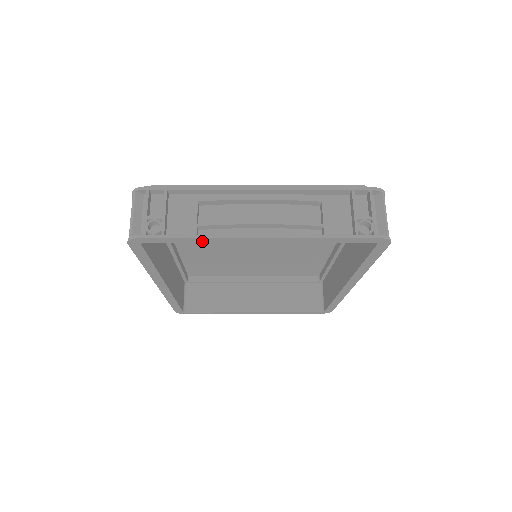
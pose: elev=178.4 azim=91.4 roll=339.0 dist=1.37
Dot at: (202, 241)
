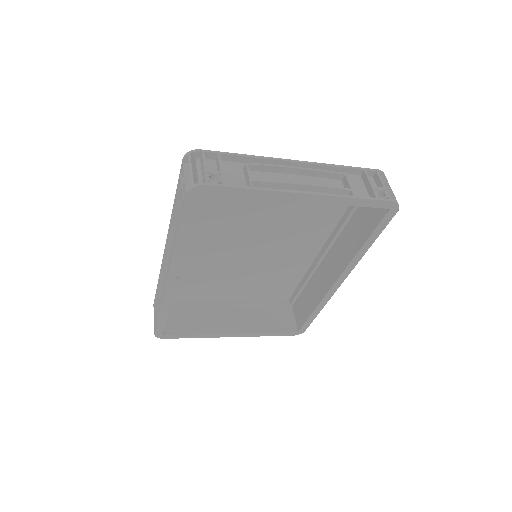
Dot at: (255, 195)
